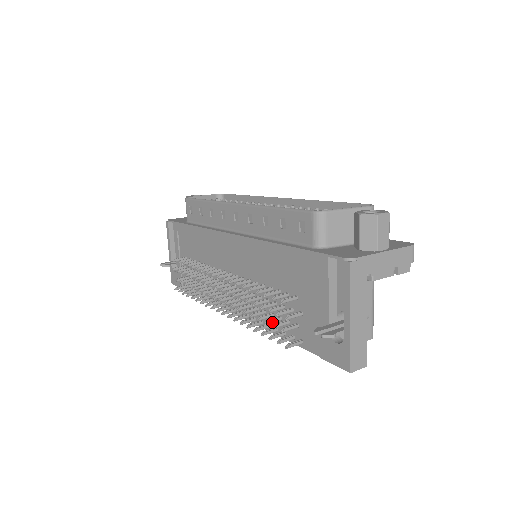
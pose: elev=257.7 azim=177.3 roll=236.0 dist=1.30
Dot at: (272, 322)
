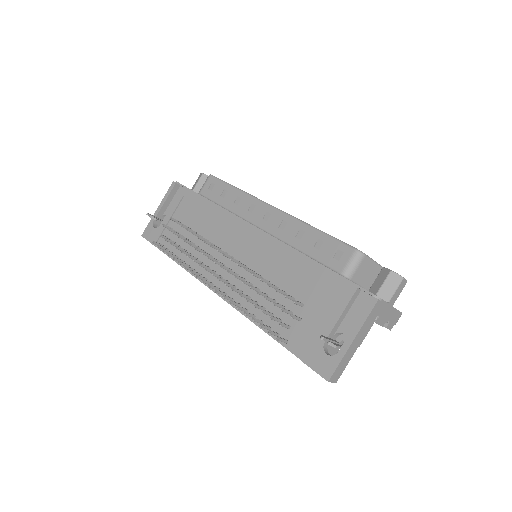
Dot at: (267, 314)
